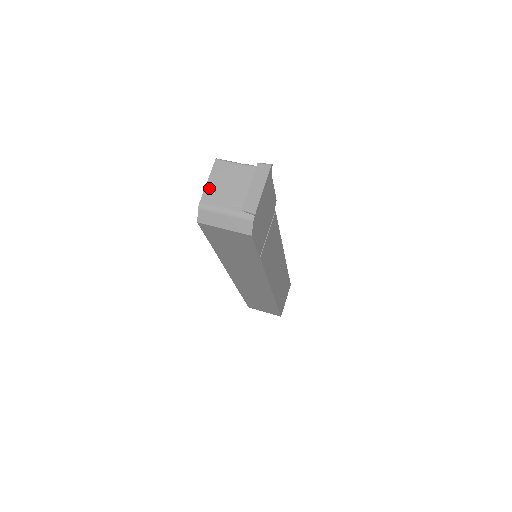
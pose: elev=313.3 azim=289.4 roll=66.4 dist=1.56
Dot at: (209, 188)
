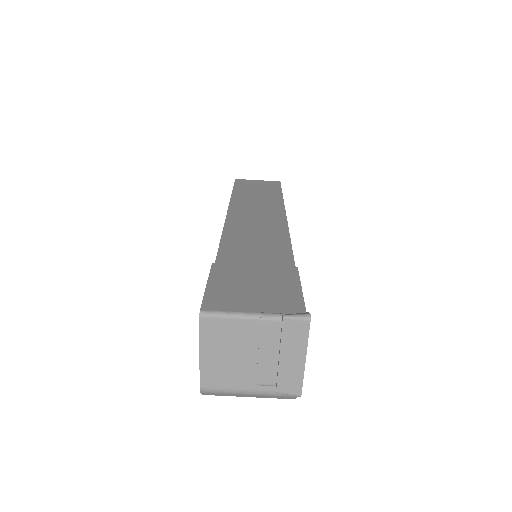
Dot at: (207, 365)
